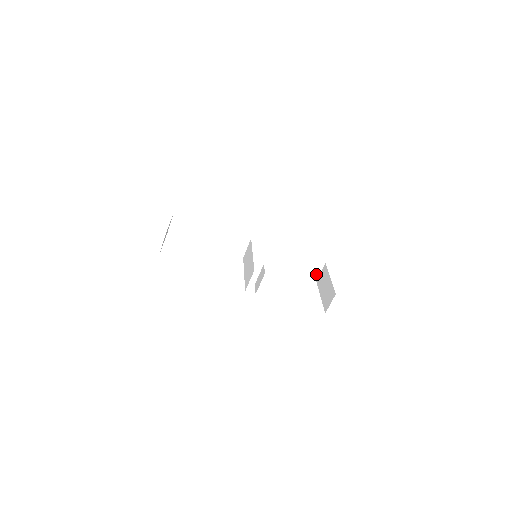
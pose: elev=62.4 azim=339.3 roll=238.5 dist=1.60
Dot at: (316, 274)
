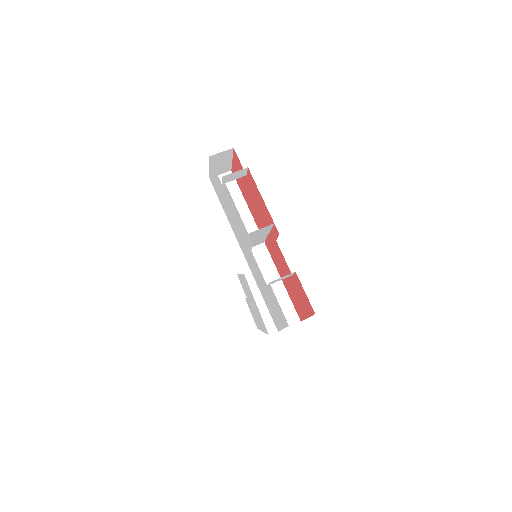
Dot at: occluded
